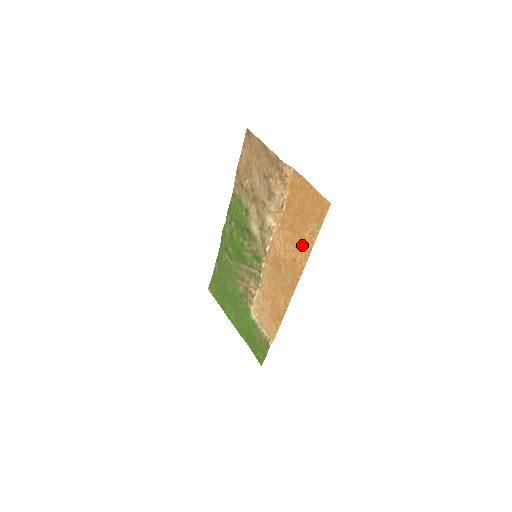
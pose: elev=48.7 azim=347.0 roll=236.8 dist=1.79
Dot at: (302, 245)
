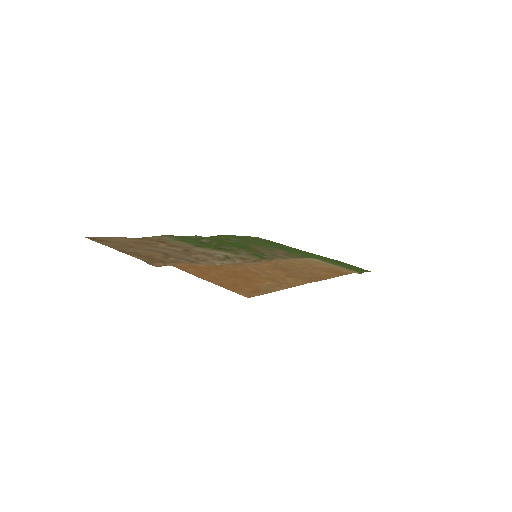
Dot at: (278, 281)
